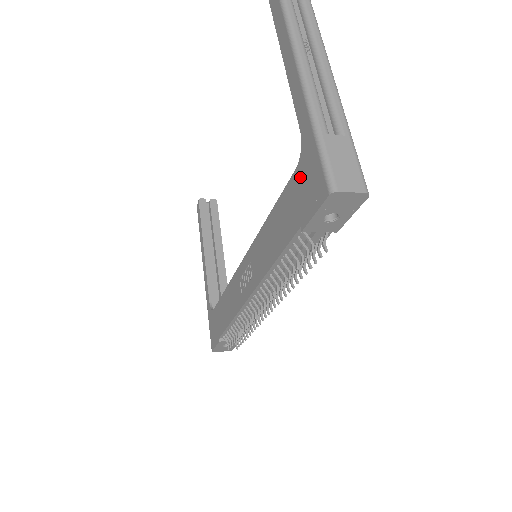
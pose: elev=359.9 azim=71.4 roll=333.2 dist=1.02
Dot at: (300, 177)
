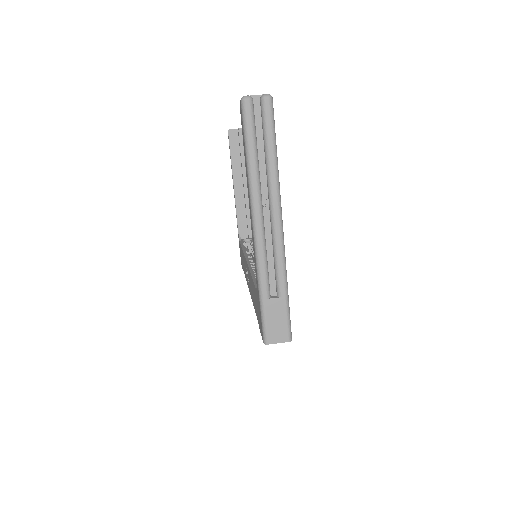
Dot at: (257, 299)
